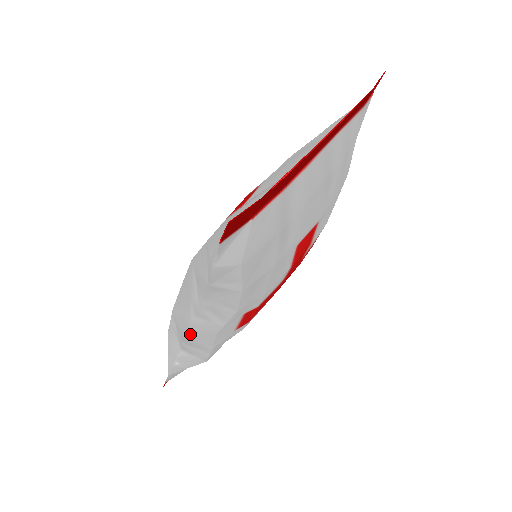
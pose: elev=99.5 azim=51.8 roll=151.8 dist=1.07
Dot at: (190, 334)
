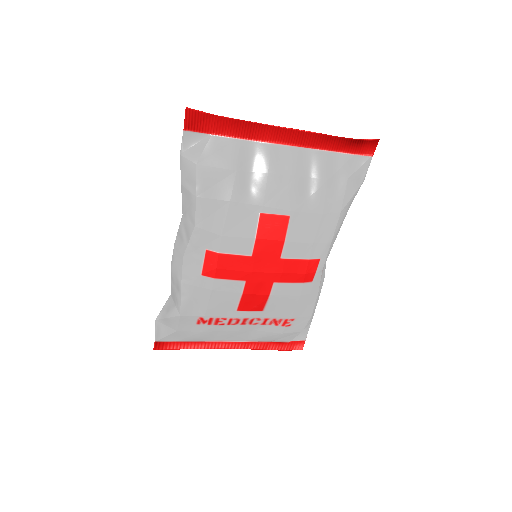
Dot at: (173, 260)
